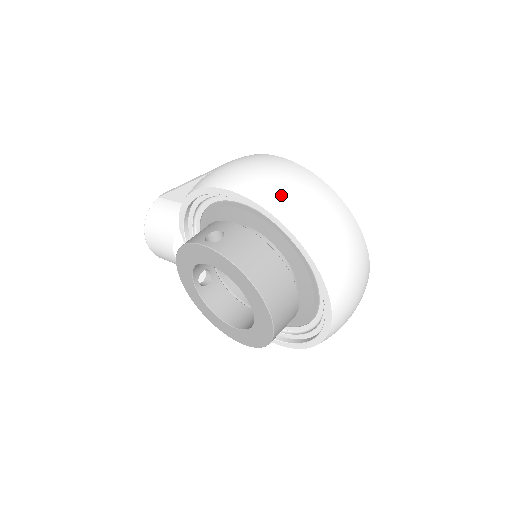
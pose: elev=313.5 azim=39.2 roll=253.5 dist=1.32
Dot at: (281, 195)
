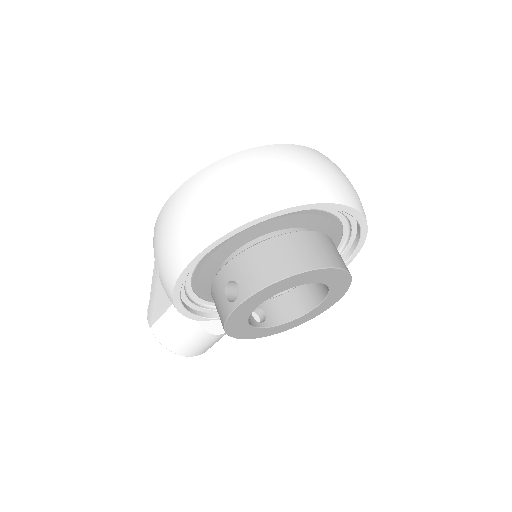
Dot at: (222, 209)
